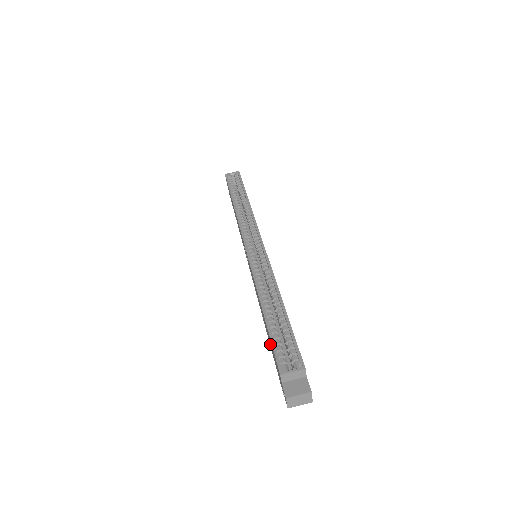
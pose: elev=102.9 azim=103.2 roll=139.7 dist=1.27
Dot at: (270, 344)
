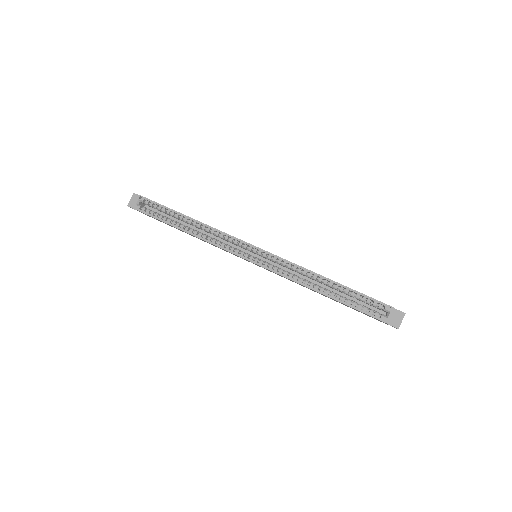
Dot at: occluded
